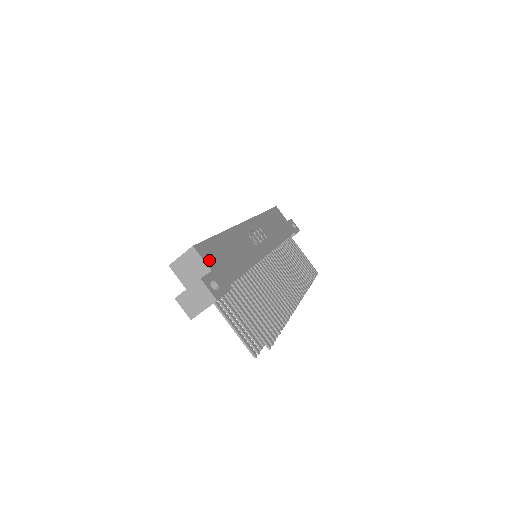
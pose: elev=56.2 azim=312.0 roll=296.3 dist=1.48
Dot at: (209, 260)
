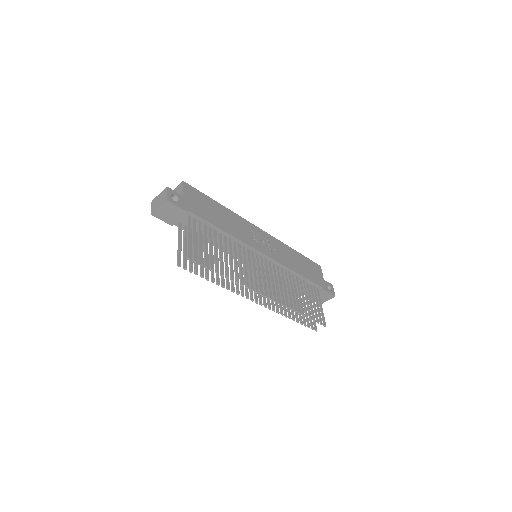
Dot at: (188, 194)
